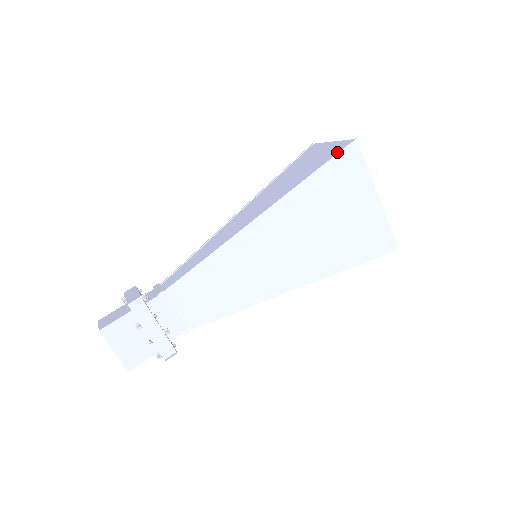
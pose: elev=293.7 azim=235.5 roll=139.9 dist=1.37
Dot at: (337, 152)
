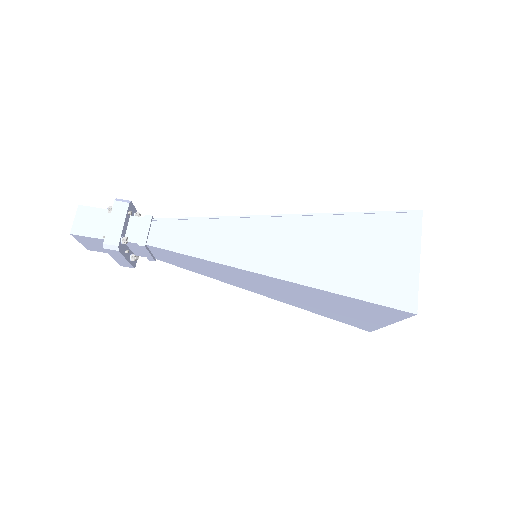
Dot at: (390, 301)
